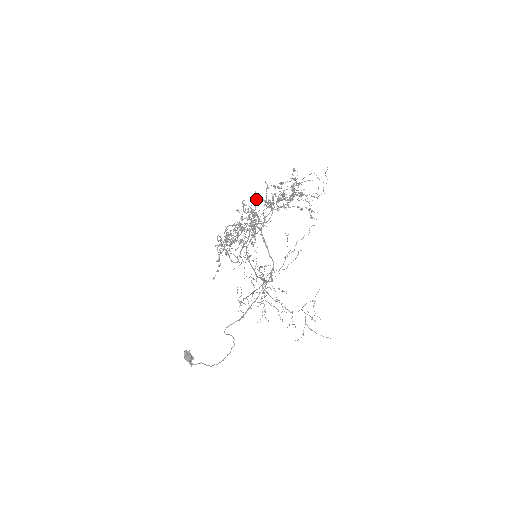
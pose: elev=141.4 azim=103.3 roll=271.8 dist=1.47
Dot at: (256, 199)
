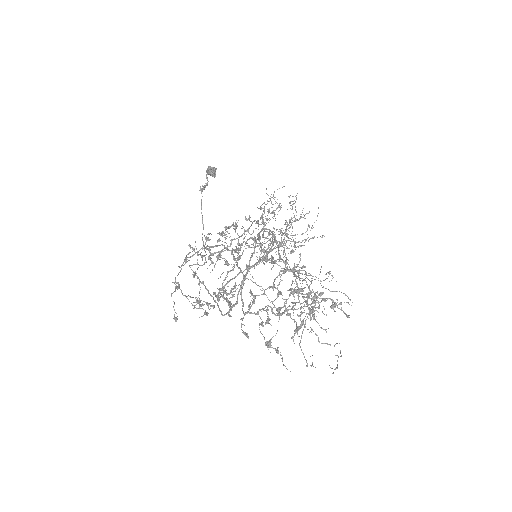
Dot at: (265, 260)
